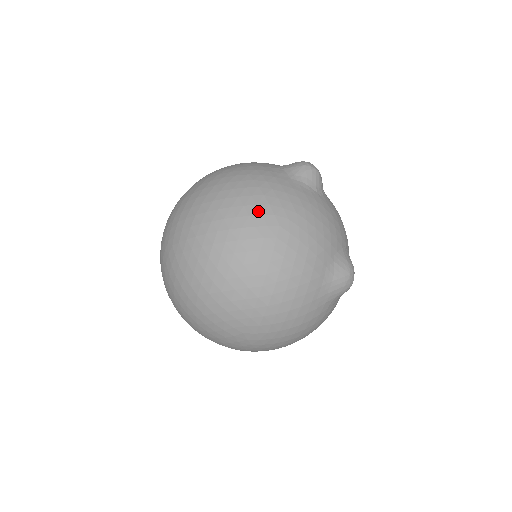
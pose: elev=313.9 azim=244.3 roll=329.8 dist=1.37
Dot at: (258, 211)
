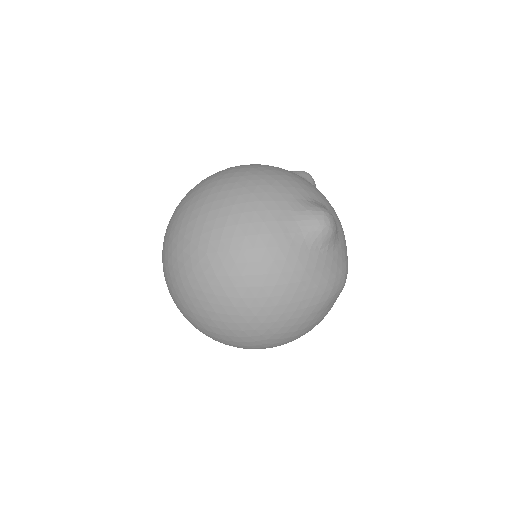
Dot at: (239, 166)
